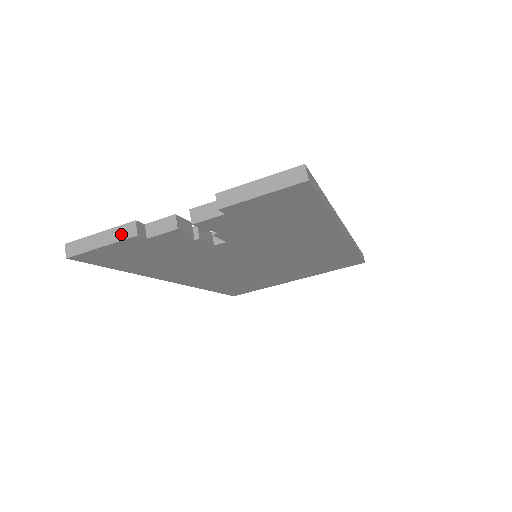
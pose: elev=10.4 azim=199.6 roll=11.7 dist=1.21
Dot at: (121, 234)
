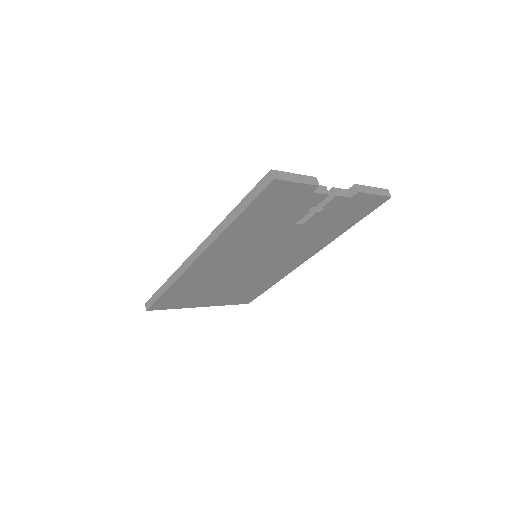
Dot at: (310, 181)
